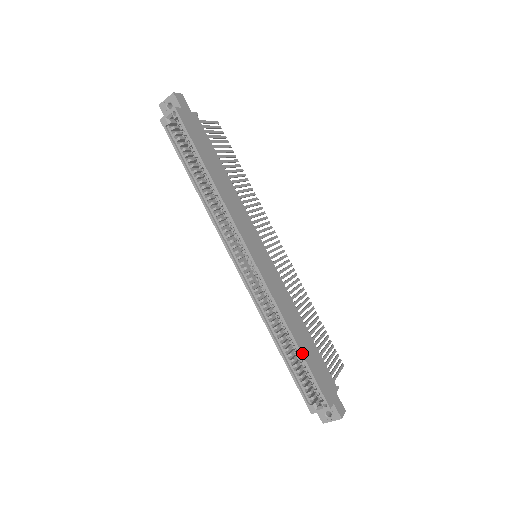
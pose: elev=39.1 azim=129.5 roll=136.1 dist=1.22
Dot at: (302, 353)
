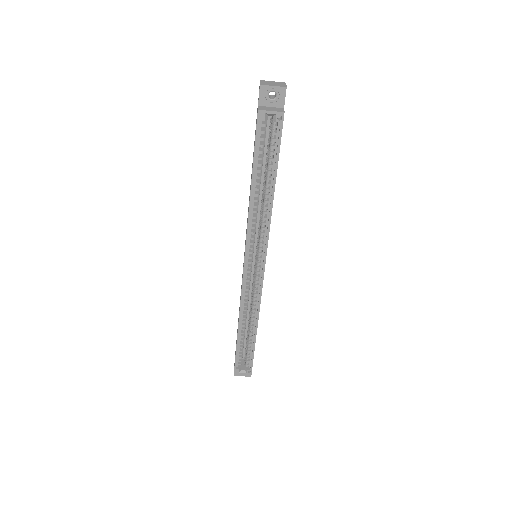
Dot at: occluded
